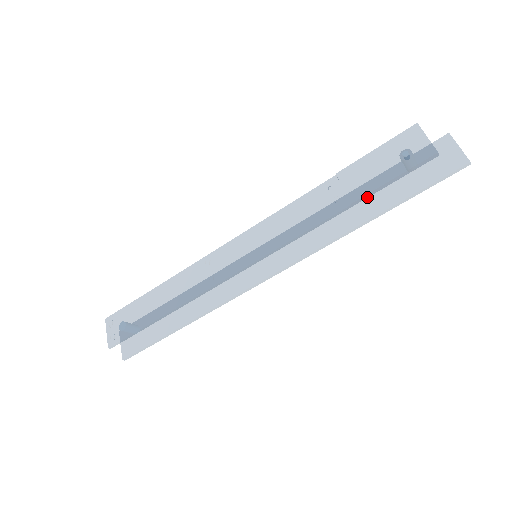
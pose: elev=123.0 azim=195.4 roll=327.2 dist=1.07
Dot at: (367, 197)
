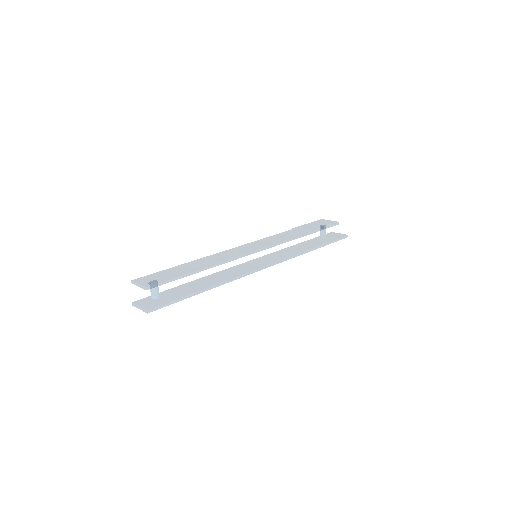
Dot at: (315, 232)
